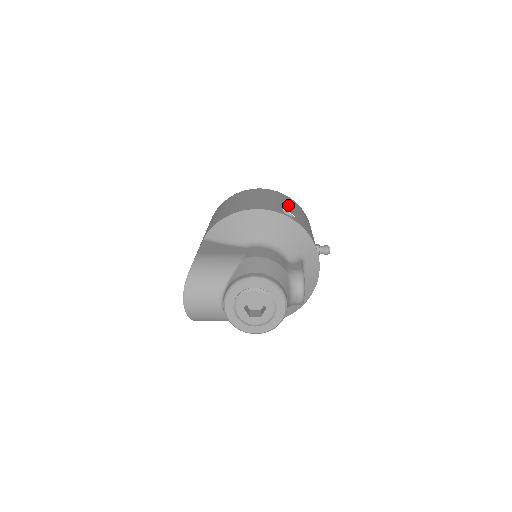
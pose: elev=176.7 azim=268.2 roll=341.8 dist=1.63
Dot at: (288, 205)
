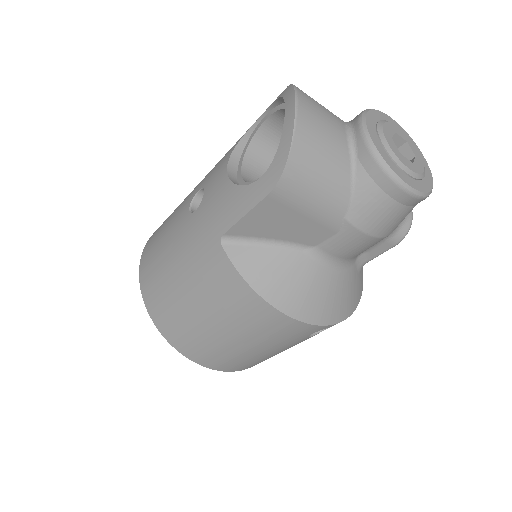
Dot at: occluded
